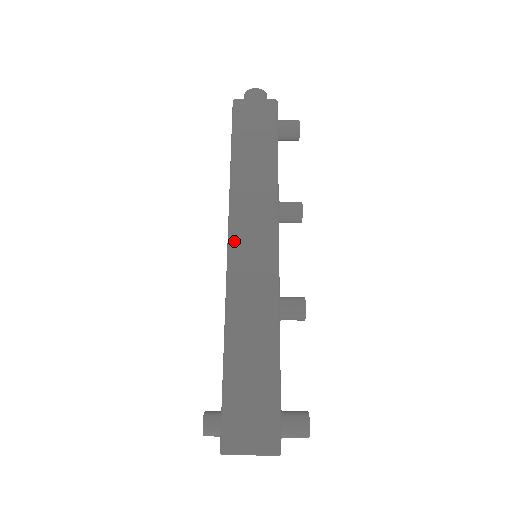
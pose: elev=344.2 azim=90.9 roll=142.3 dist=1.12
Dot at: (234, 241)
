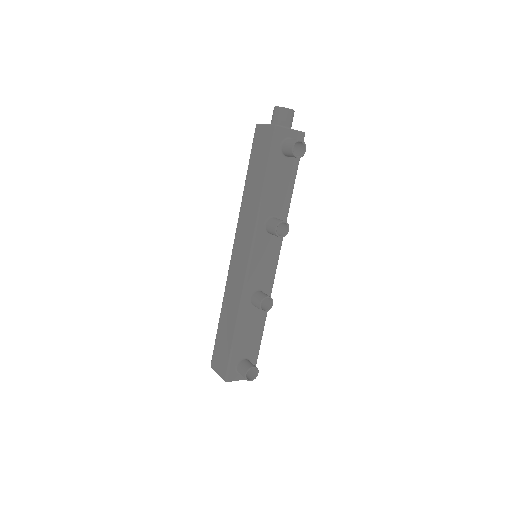
Dot at: (234, 247)
